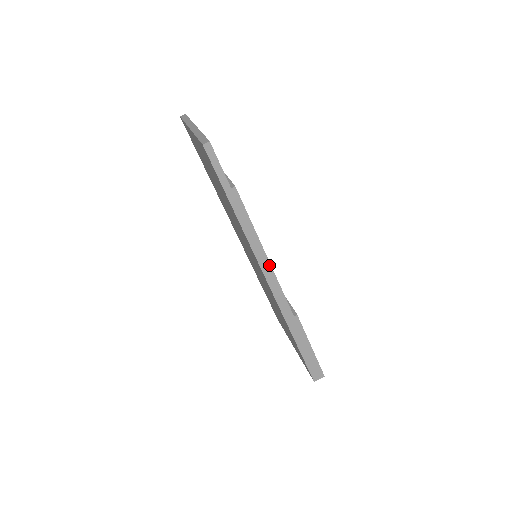
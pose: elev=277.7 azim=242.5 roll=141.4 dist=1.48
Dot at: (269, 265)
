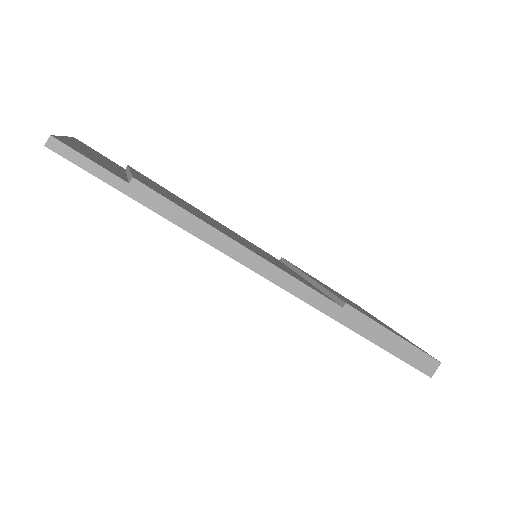
Dot at: (258, 258)
